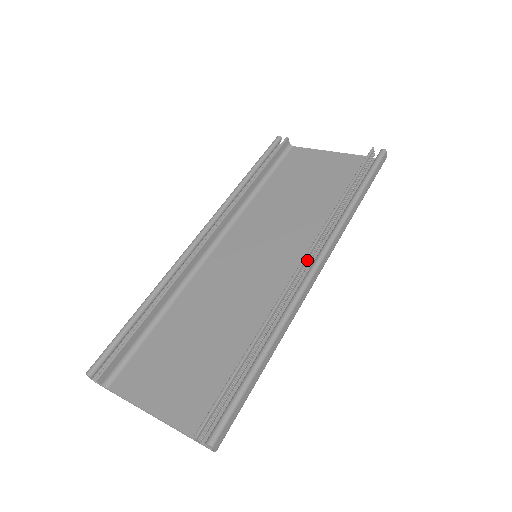
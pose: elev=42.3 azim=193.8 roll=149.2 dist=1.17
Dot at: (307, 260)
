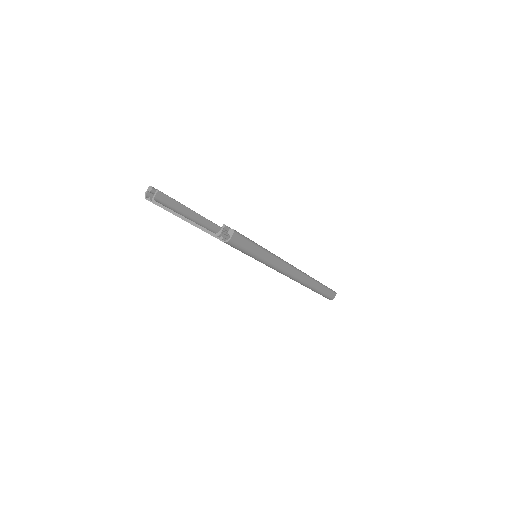
Dot at: occluded
